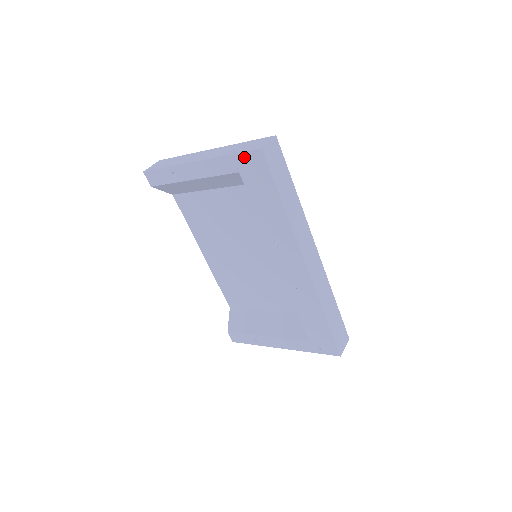
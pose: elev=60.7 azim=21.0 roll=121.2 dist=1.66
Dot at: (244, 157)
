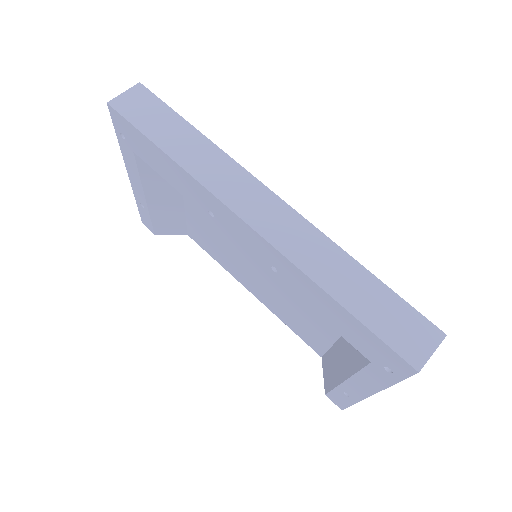
Dot at: (118, 129)
